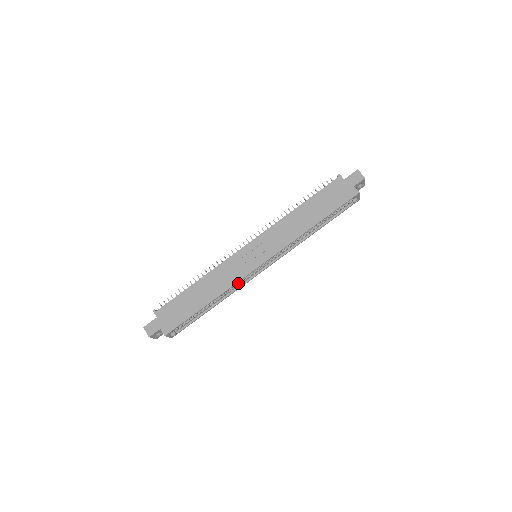
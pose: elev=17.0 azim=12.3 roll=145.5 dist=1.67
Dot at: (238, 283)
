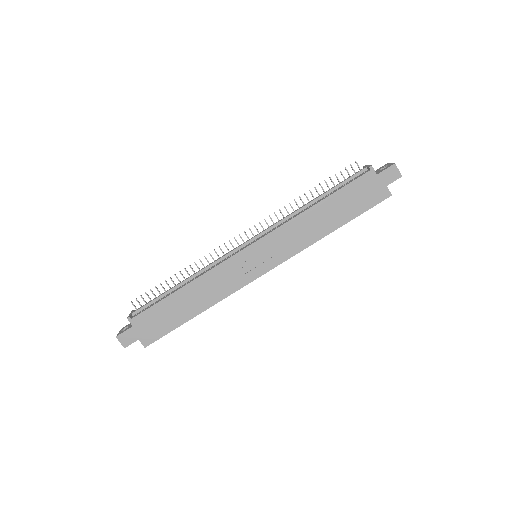
Dot at: occluded
